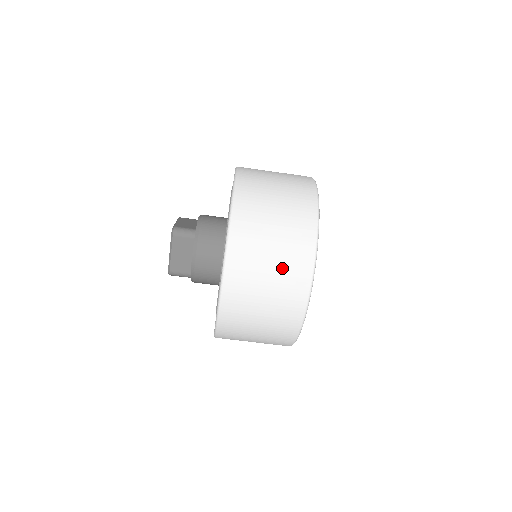
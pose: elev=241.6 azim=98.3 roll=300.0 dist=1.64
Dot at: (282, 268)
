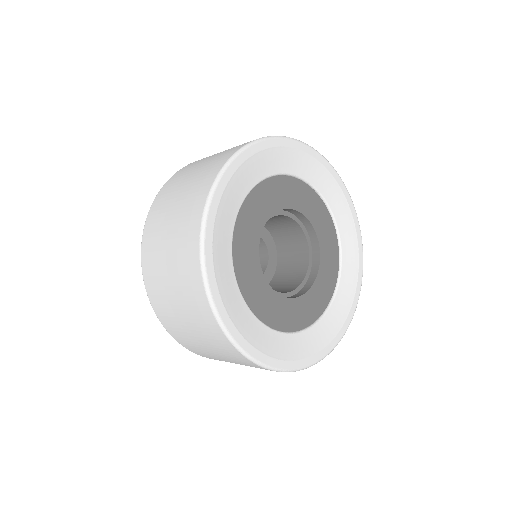
Dot at: (221, 353)
